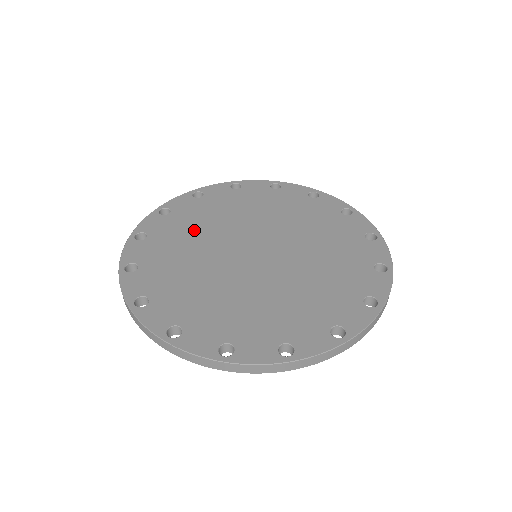
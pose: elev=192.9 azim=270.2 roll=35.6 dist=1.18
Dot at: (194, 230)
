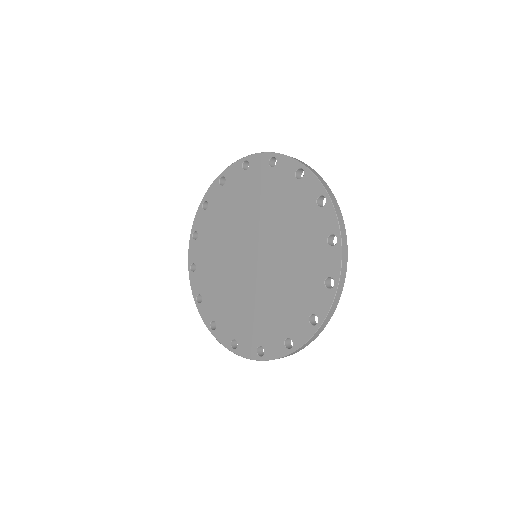
Dot at: (220, 229)
